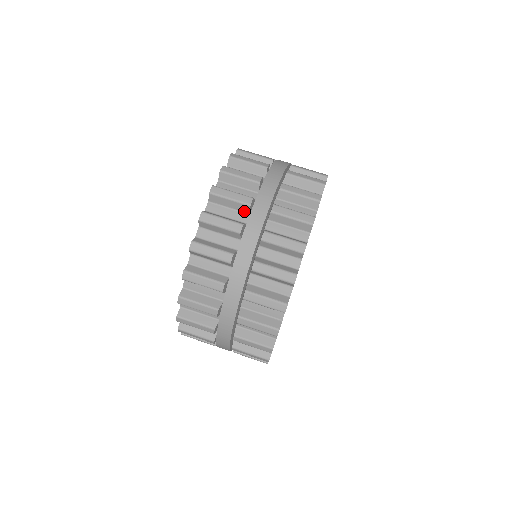
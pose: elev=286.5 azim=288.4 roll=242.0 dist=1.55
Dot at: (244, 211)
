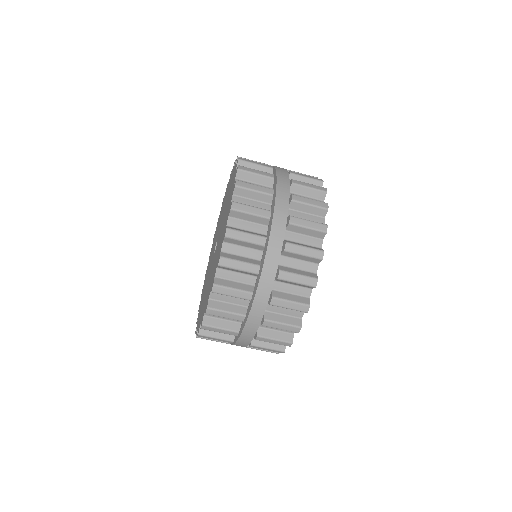
Dot at: (263, 223)
